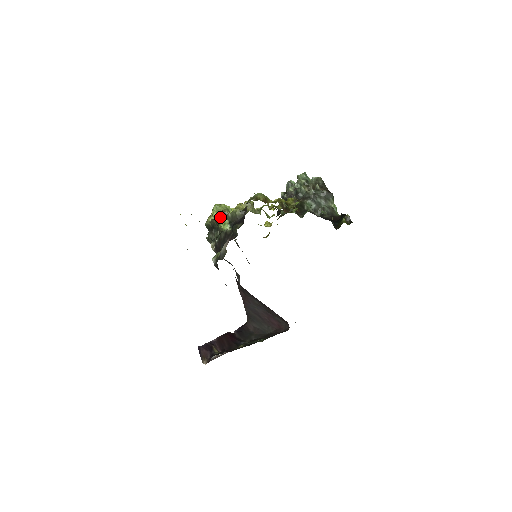
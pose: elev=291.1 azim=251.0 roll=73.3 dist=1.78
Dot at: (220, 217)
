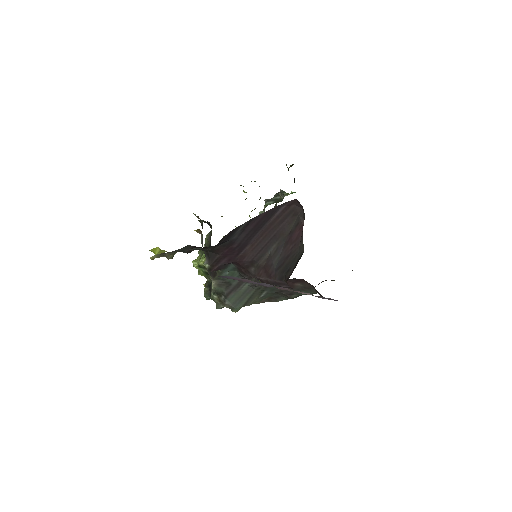
Dot at: (200, 259)
